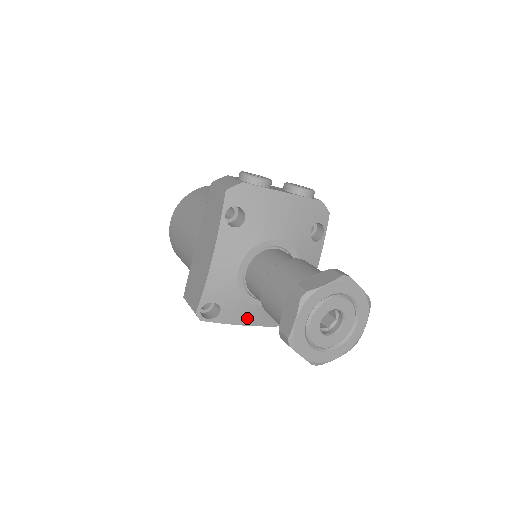
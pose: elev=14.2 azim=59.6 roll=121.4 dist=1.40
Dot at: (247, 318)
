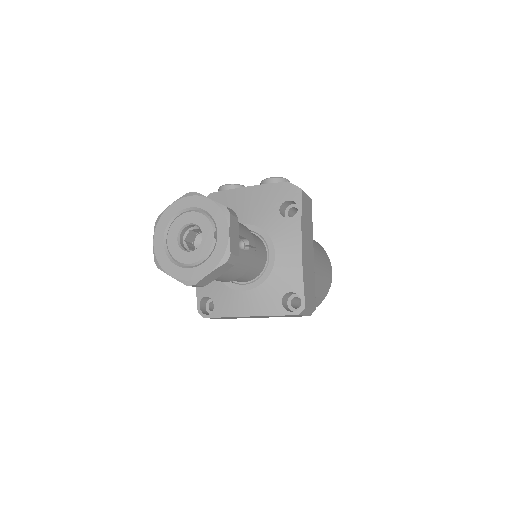
Dot at: (239, 307)
